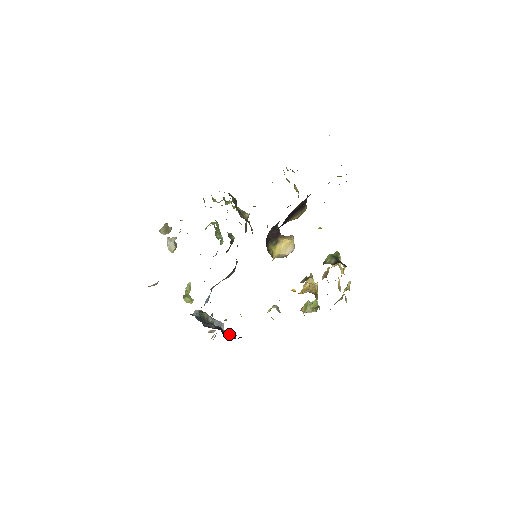
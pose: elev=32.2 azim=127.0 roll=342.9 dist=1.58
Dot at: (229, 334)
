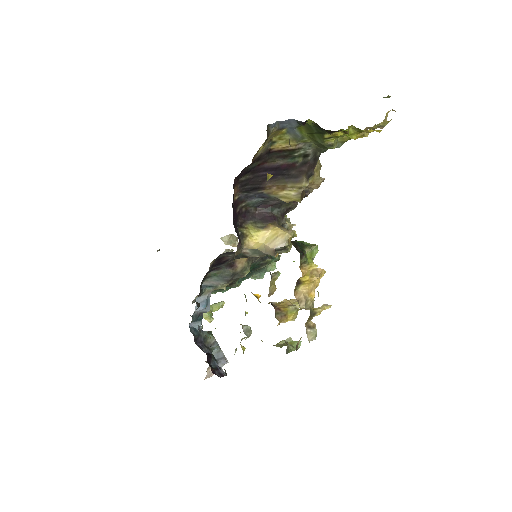
Dot at: (218, 369)
